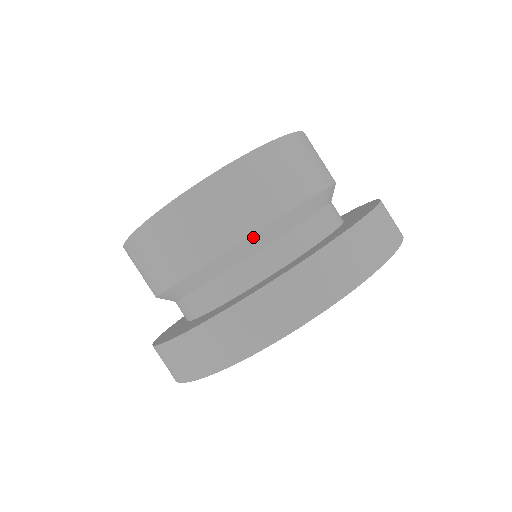
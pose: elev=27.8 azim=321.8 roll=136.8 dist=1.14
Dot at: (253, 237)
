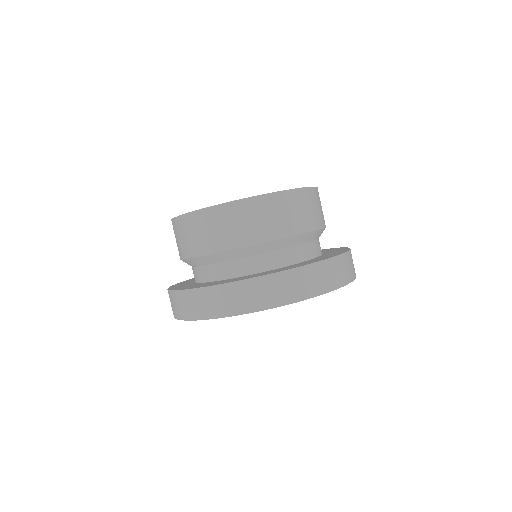
Dot at: (260, 245)
